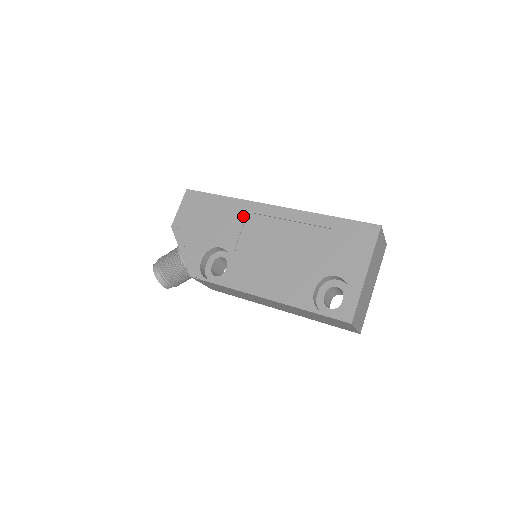
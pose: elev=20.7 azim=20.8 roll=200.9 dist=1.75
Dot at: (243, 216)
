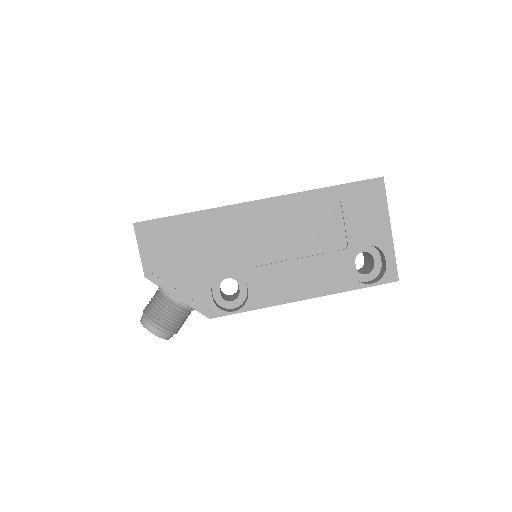
Dot at: (231, 226)
